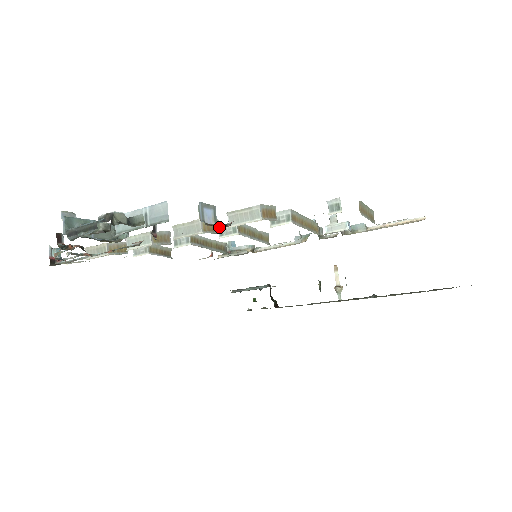
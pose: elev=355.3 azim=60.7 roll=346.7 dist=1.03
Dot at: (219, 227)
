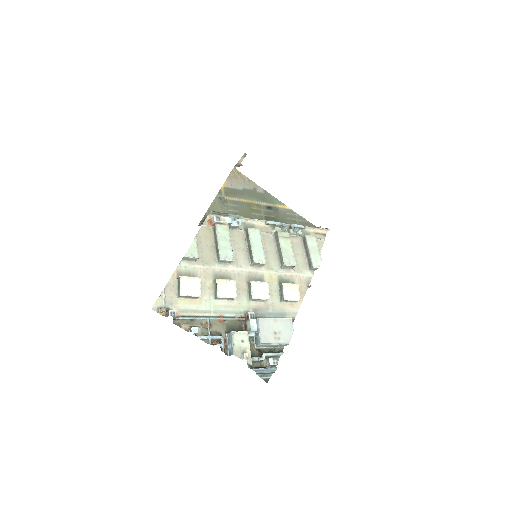
Dot at: occluded
